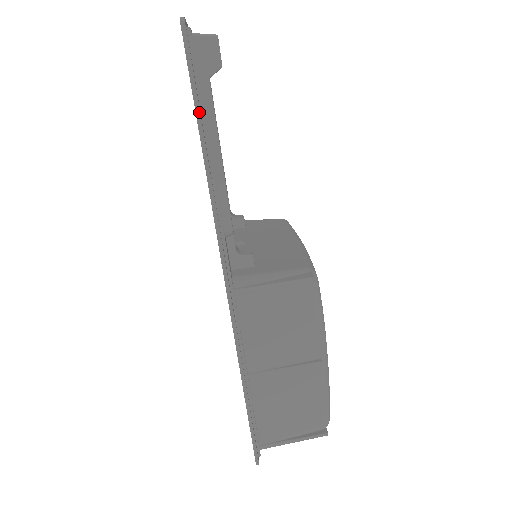
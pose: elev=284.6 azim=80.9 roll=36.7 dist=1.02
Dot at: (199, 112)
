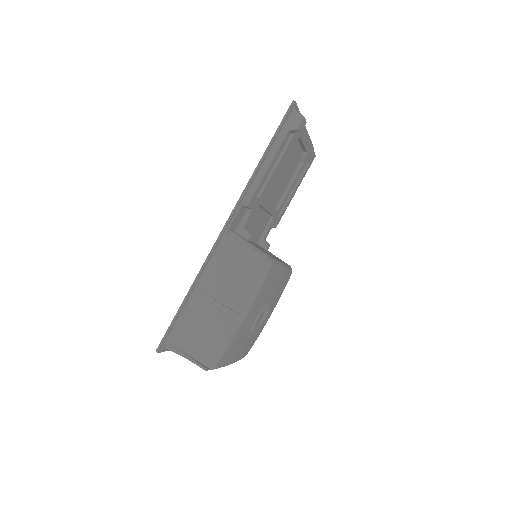
Dot at: (274, 139)
